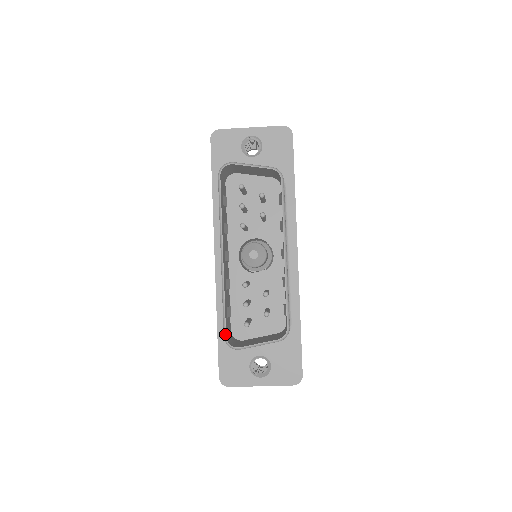
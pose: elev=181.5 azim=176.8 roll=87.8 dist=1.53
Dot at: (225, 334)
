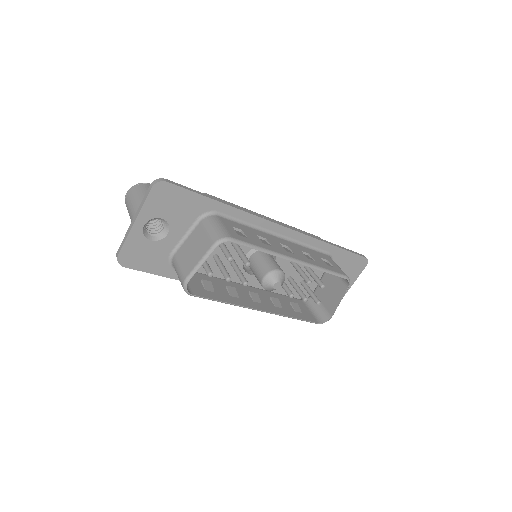
Dot at: occluded
